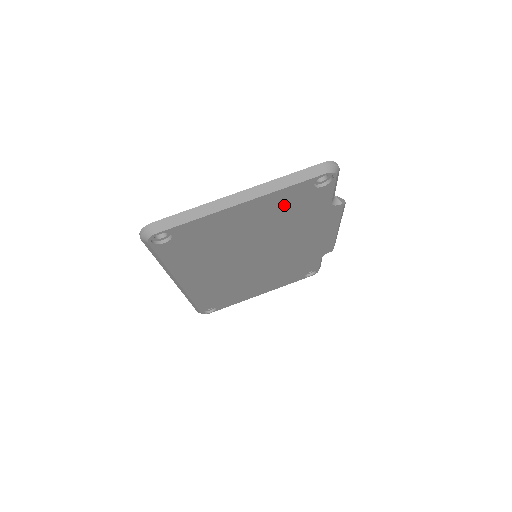
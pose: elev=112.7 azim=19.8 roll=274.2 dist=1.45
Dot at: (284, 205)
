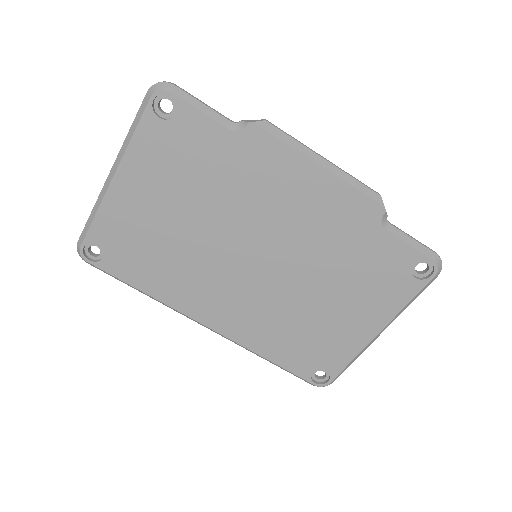
Dot at: (165, 161)
